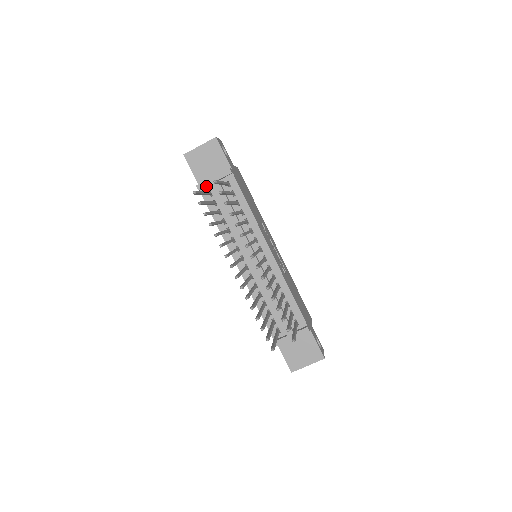
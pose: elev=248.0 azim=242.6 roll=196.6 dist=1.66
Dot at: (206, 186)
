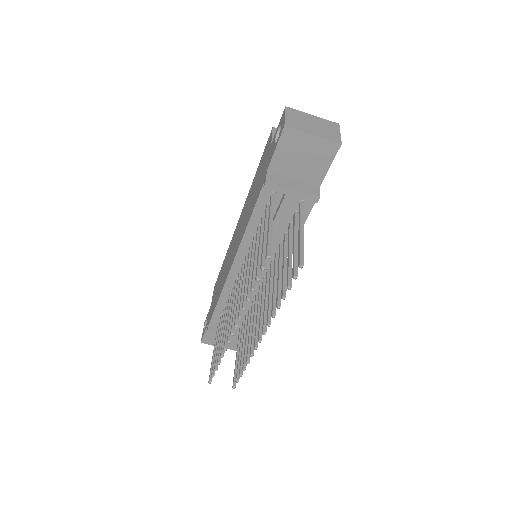
Dot at: (276, 188)
